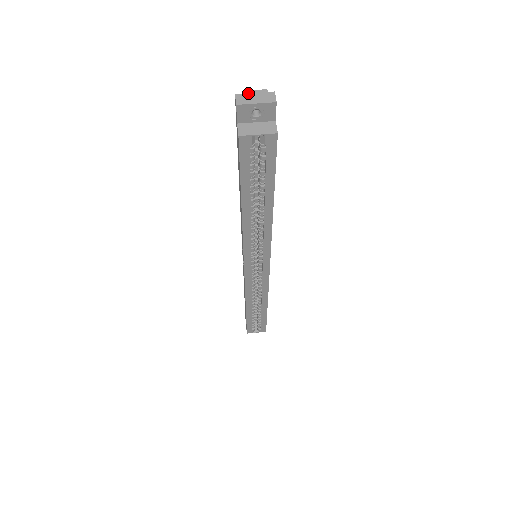
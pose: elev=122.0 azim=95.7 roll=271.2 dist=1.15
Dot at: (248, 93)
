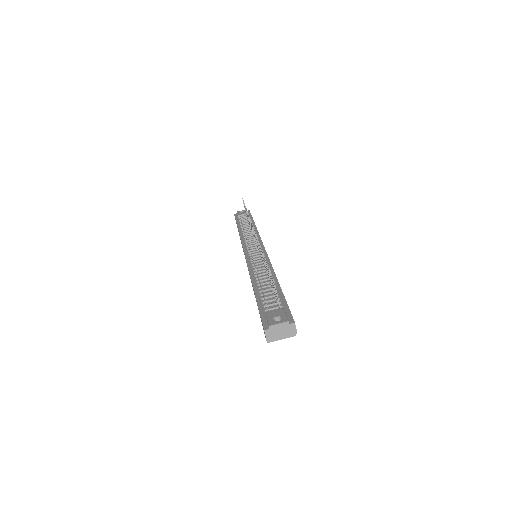
Dot at: (274, 328)
